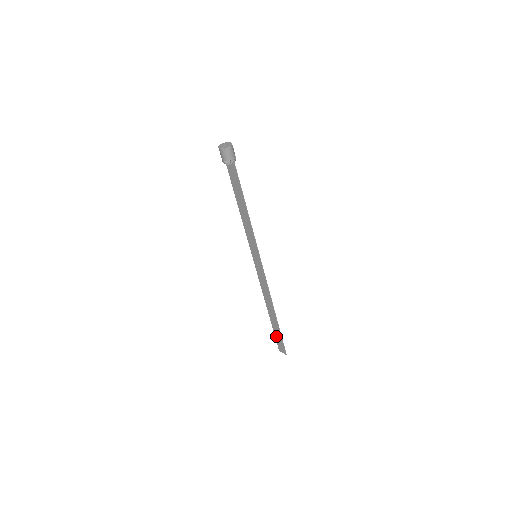
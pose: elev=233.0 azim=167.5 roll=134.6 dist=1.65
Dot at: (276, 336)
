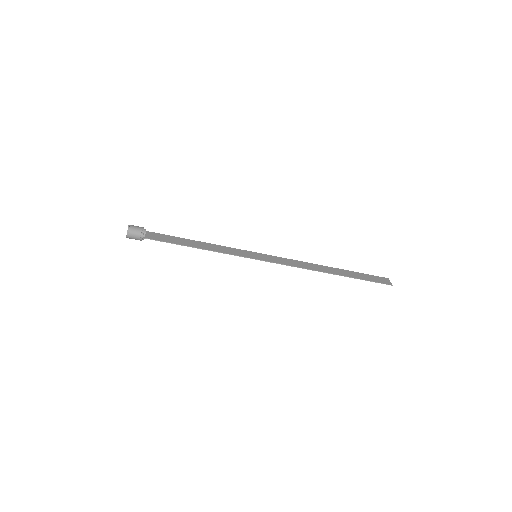
Dot at: (366, 276)
